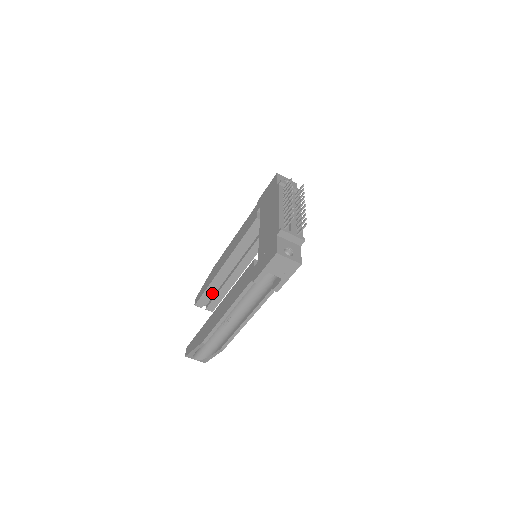
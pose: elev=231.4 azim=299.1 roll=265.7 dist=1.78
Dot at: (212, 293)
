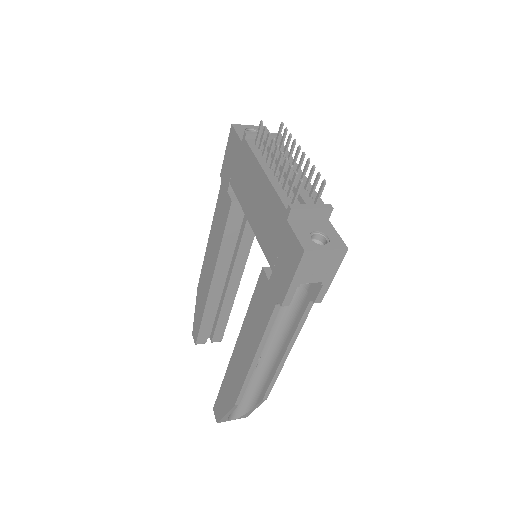
Dot at: (211, 321)
